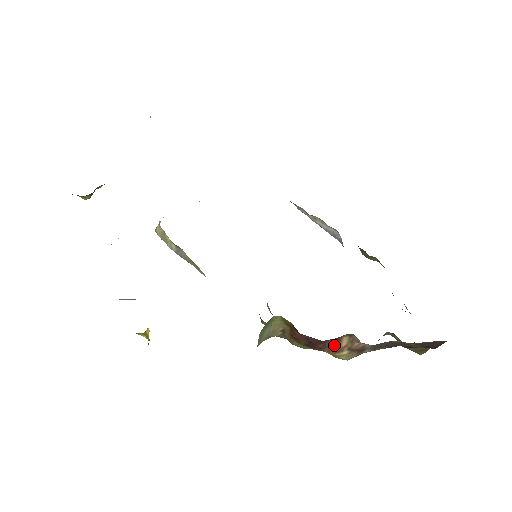
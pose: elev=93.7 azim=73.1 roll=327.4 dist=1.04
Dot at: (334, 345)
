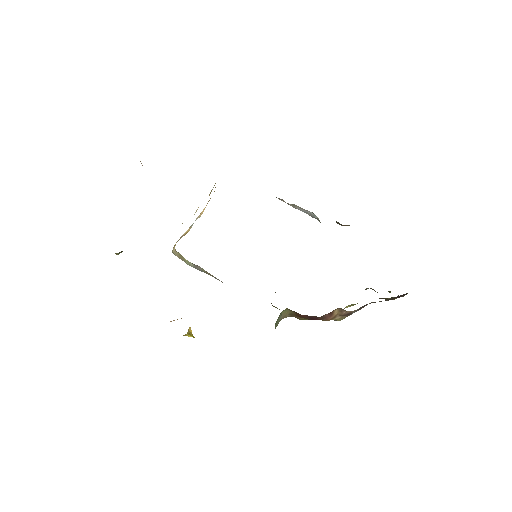
Dot at: (329, 316)
